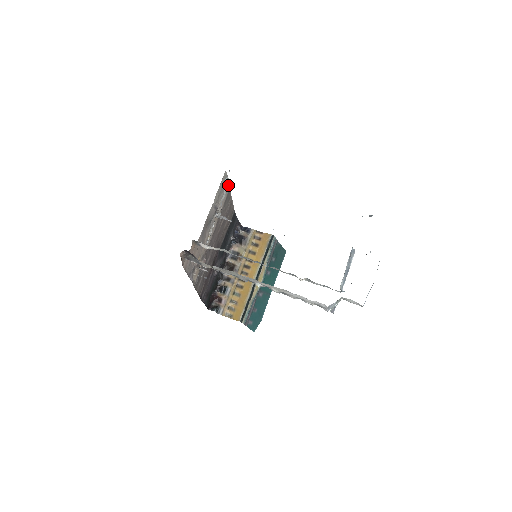
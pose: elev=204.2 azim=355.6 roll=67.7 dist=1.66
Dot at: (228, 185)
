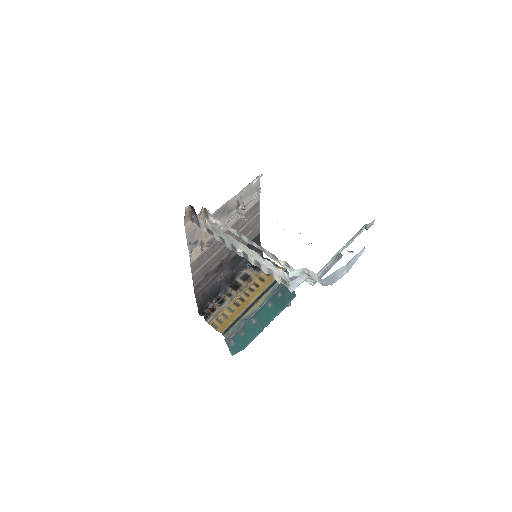
Dot at: (259, 195)
